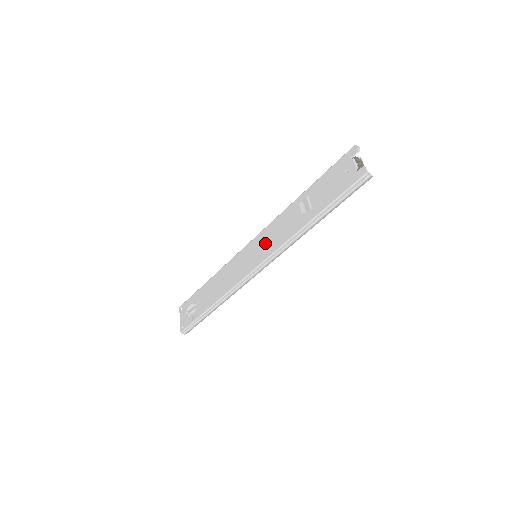
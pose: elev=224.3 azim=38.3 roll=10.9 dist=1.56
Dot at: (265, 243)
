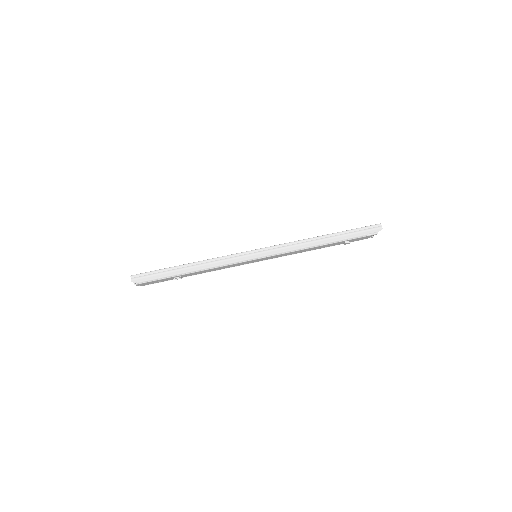
Dot at: occluded
